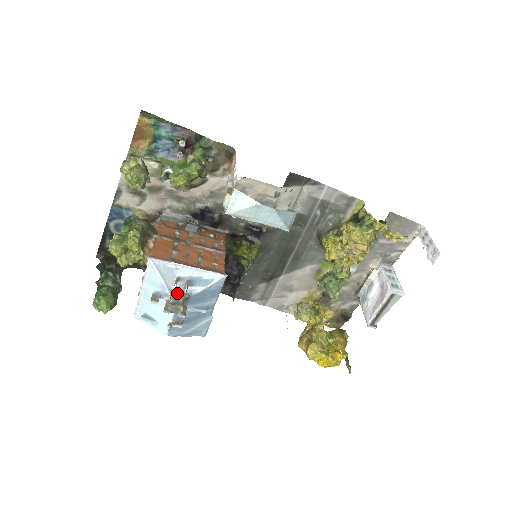
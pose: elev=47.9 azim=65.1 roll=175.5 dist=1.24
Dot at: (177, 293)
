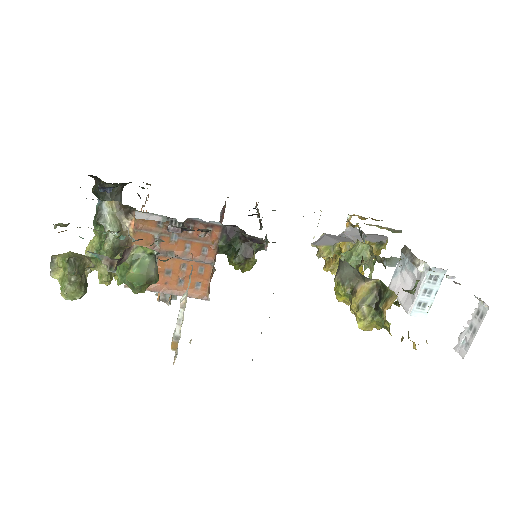
Dot at: occluded
